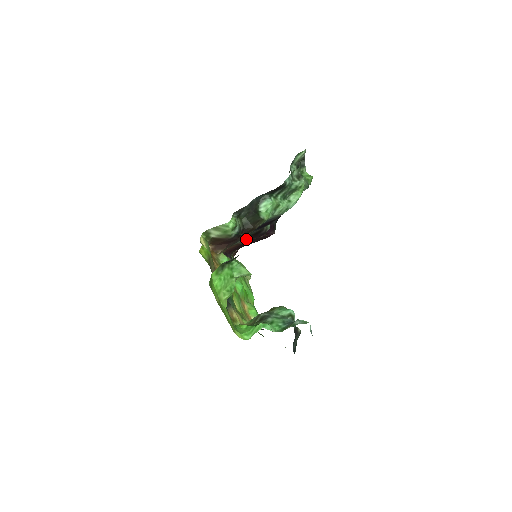
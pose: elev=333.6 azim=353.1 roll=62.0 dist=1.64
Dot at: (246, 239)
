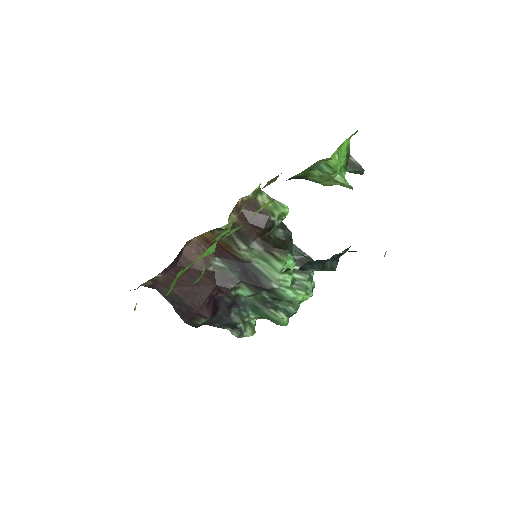
Dot at: (211, 271)
